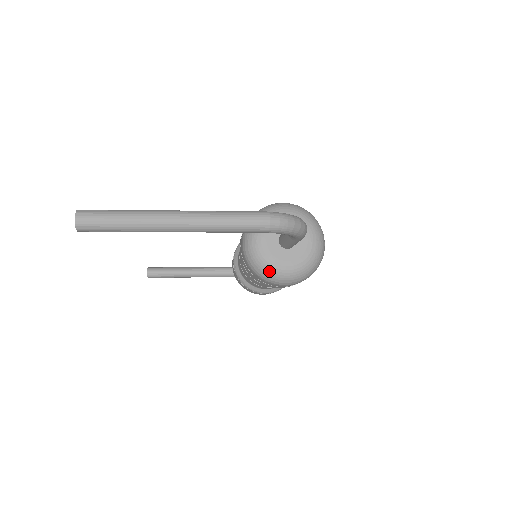
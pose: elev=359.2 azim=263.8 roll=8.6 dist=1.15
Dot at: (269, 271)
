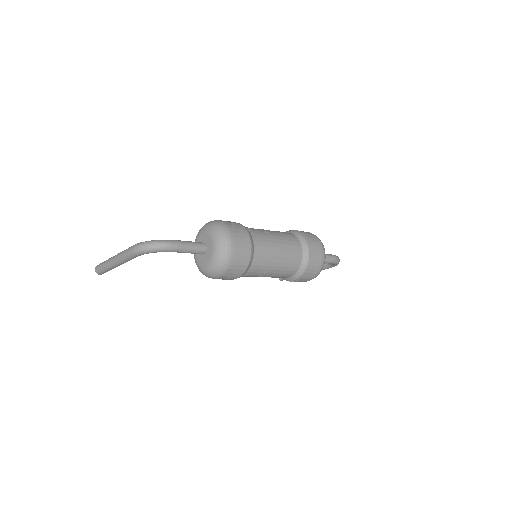
Dot at: (201, 271)
